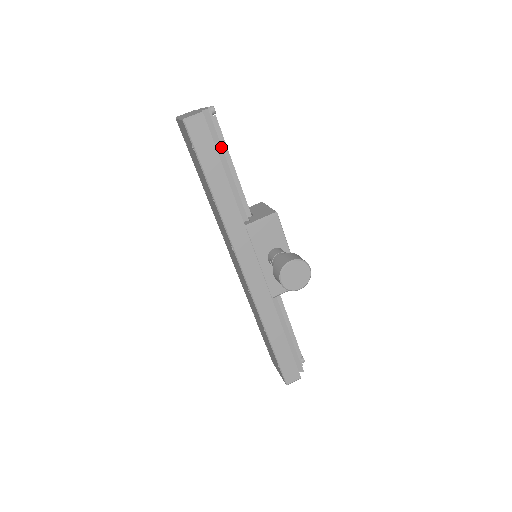
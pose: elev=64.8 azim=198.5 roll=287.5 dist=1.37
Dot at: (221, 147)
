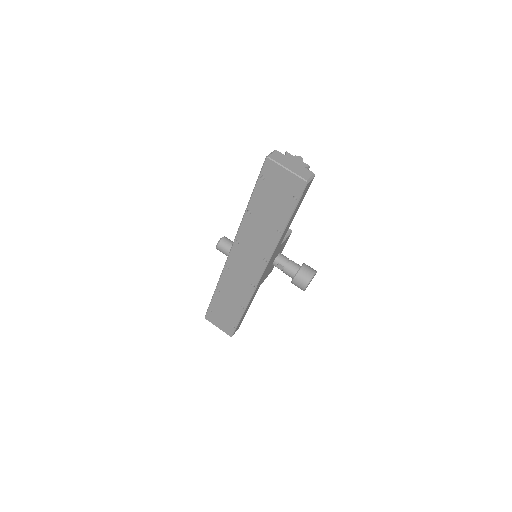
Dot at: occluded
